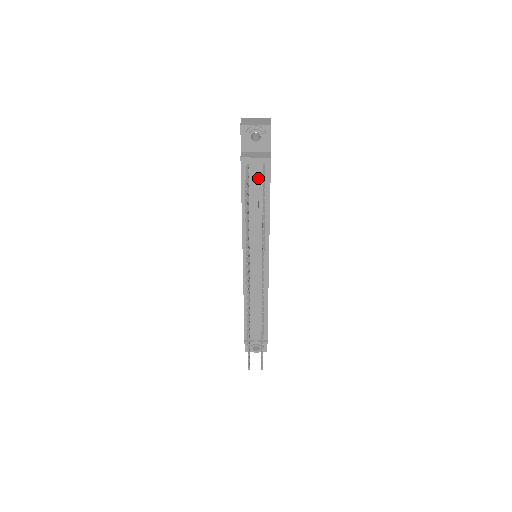
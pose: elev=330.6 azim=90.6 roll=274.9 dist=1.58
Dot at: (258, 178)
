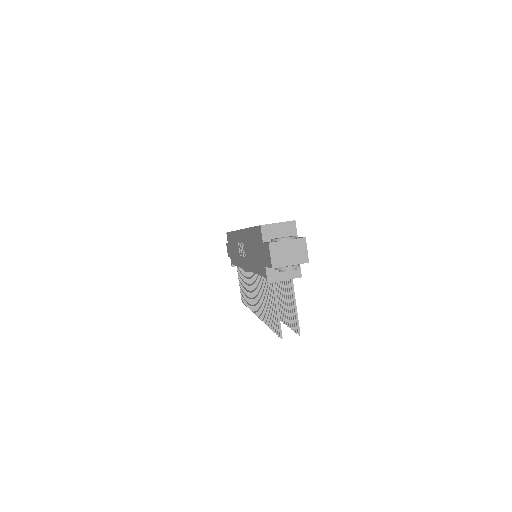
Dot at: occluded
